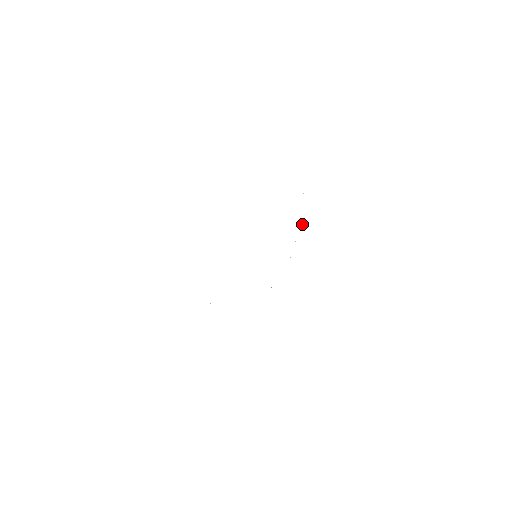
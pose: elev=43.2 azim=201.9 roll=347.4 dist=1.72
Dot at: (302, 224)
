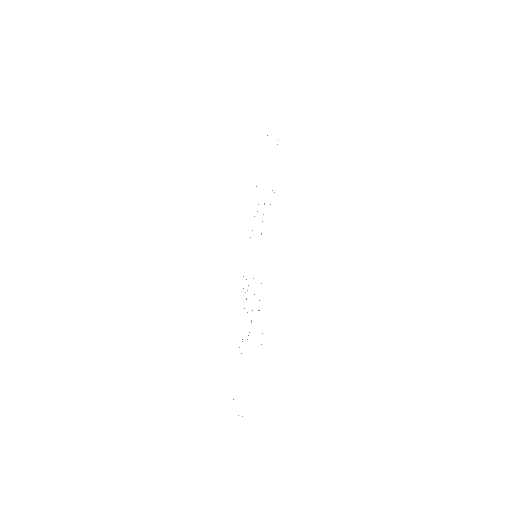
Dot at: occluded
